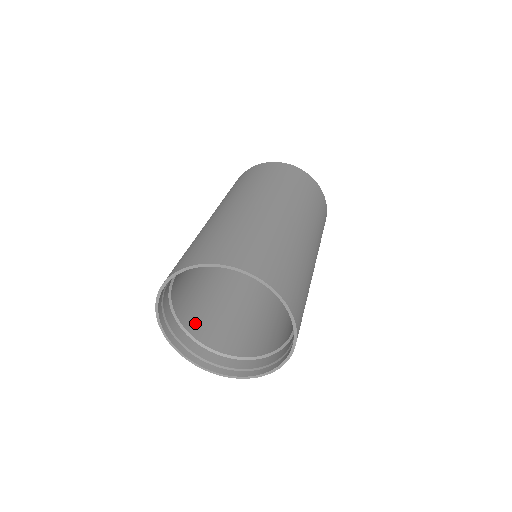
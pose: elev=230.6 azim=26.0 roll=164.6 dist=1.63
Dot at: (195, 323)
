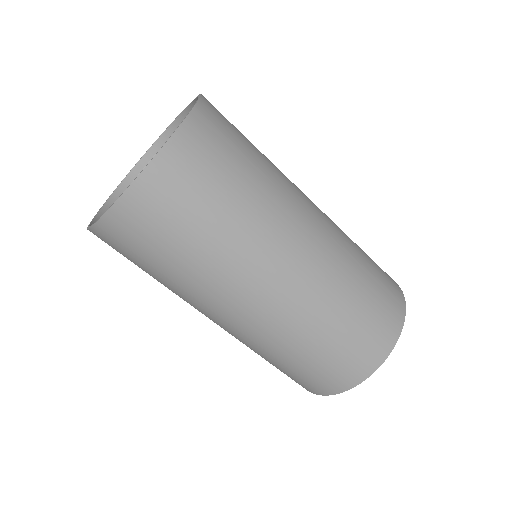
Dot at: occluded
